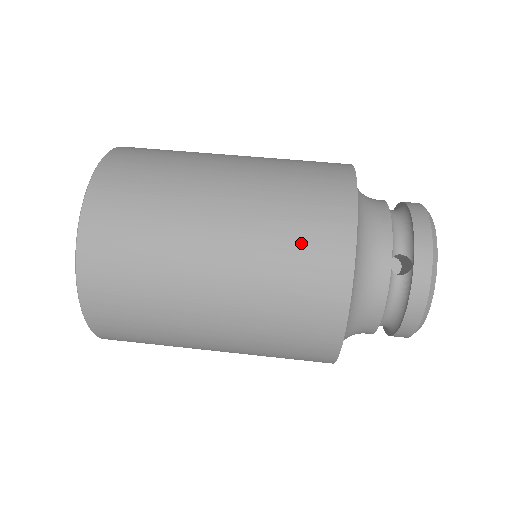
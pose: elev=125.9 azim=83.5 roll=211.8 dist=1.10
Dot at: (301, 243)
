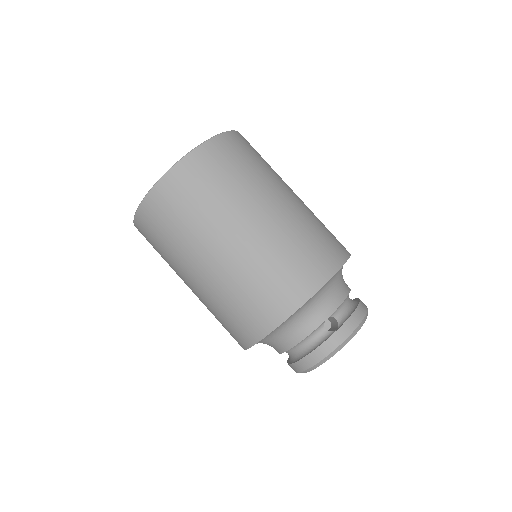
Dot at: (294, 263)
